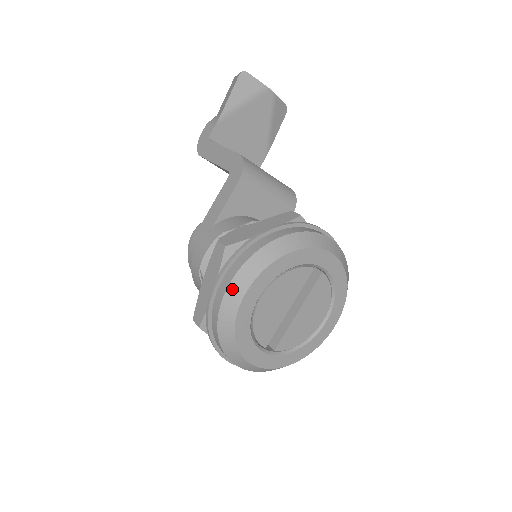
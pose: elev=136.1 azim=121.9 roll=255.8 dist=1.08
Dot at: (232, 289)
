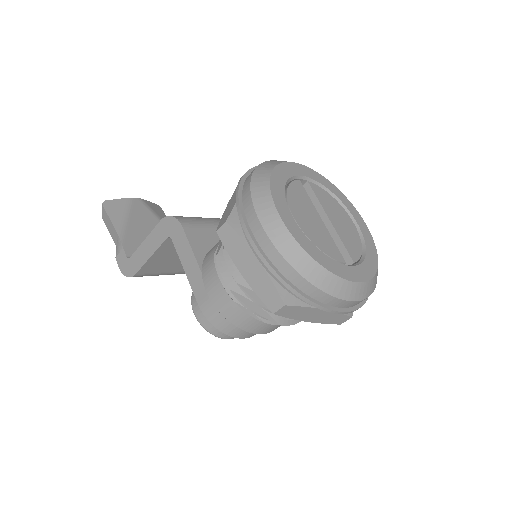
Dot at: (268, 227)
